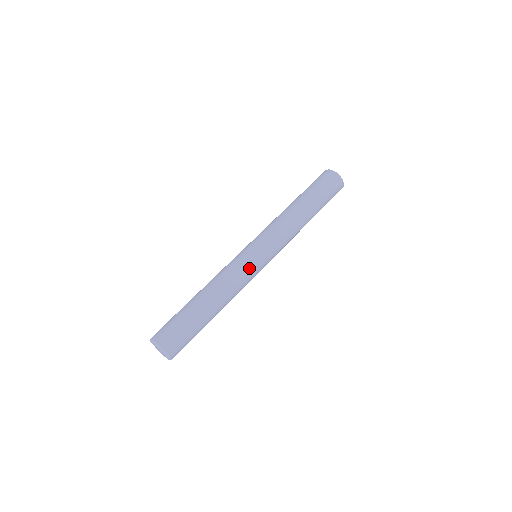
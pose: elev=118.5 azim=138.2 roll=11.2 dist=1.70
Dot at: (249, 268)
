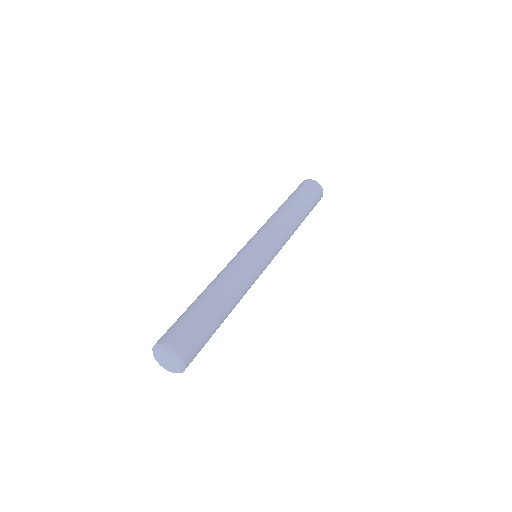
Dot at: (242, 255)
